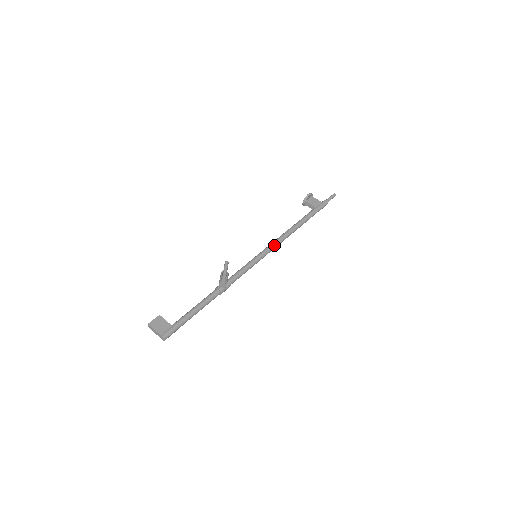
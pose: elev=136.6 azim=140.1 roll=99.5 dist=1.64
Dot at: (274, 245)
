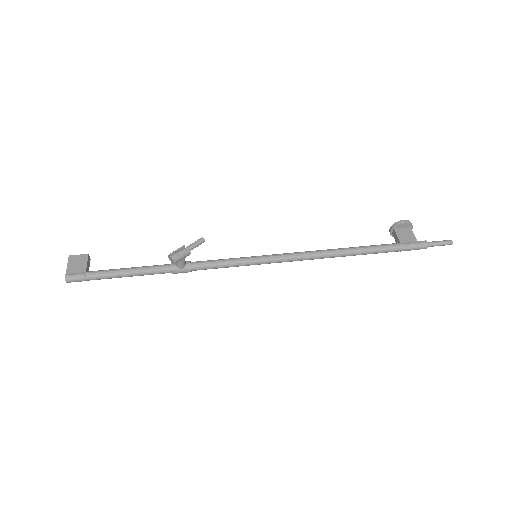
Dot at: (291, 256)
